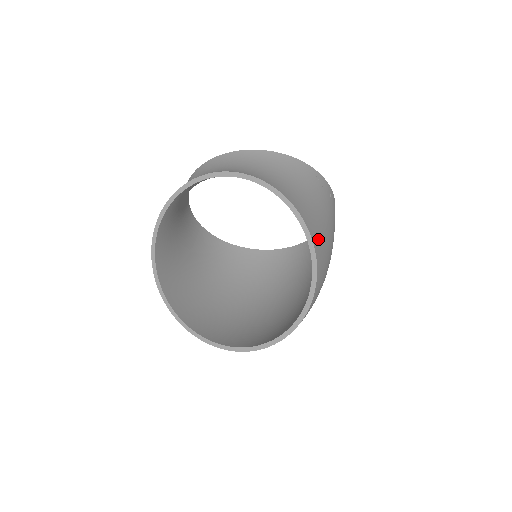
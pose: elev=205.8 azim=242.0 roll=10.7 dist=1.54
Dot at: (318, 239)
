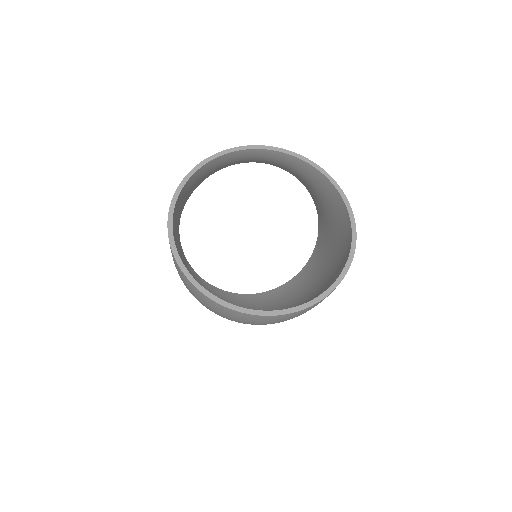
Dot at: occluded
